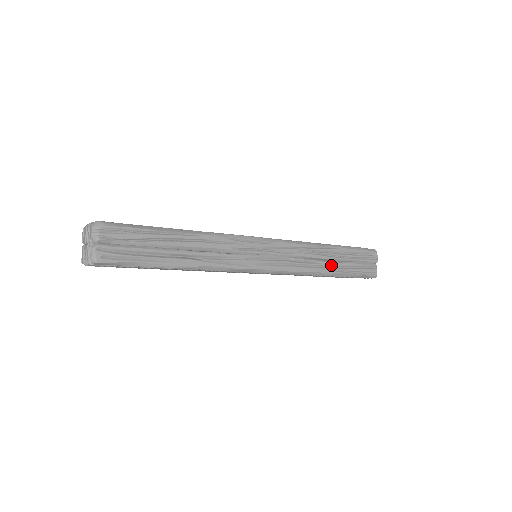
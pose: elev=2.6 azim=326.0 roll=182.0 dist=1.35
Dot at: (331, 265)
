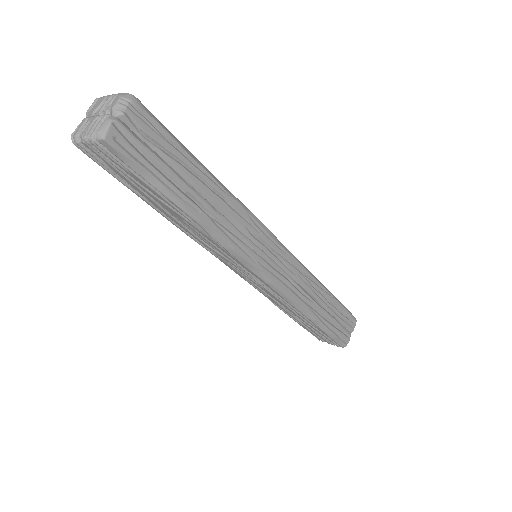
Dot at: (318, 309)
